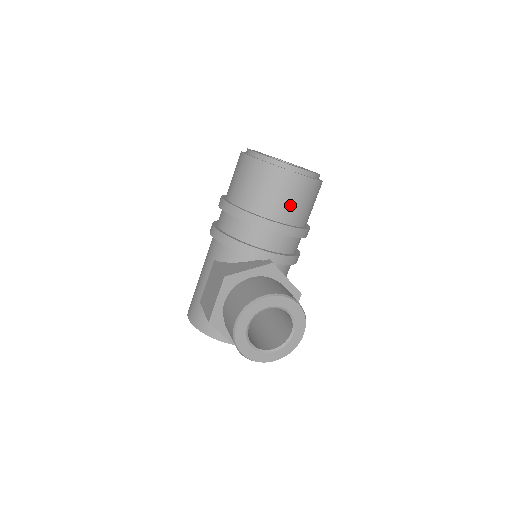
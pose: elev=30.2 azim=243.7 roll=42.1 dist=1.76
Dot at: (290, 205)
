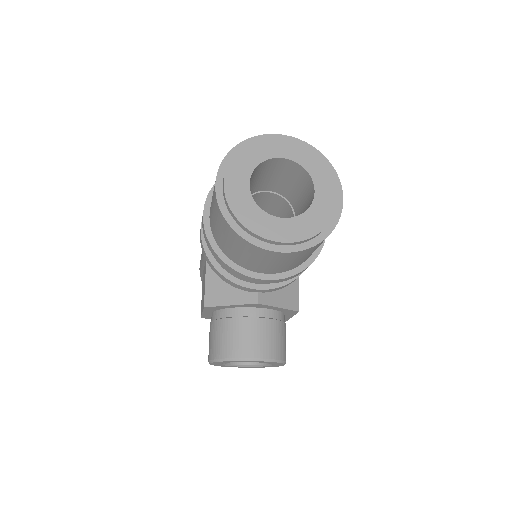
Dot at: (276, 266)
